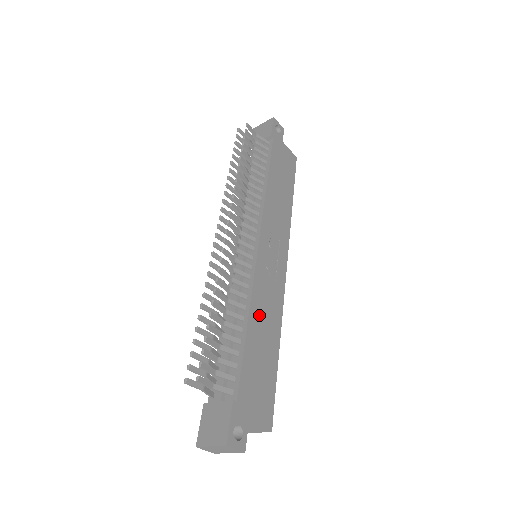
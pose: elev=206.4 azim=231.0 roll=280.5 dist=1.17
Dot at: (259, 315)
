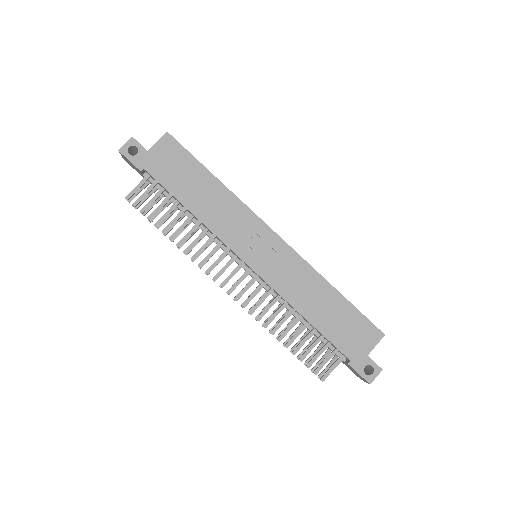
Dot at: (304, 301)
